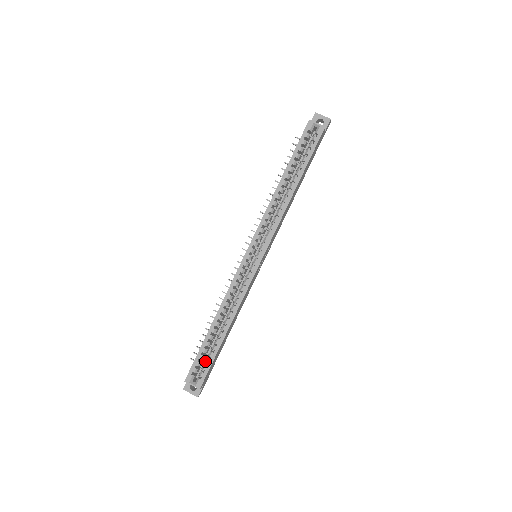
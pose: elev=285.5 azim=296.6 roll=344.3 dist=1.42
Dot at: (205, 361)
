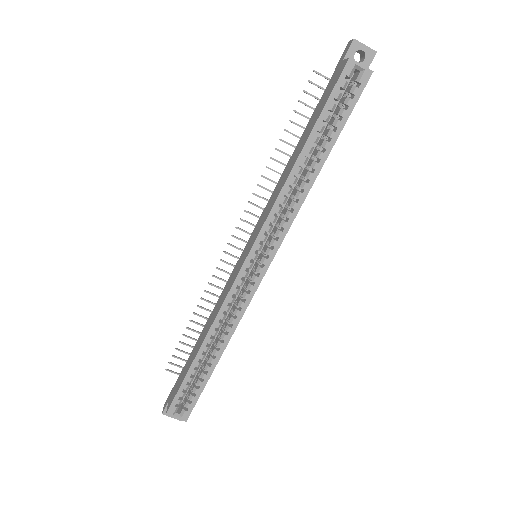
Dot at: (191, 388)
